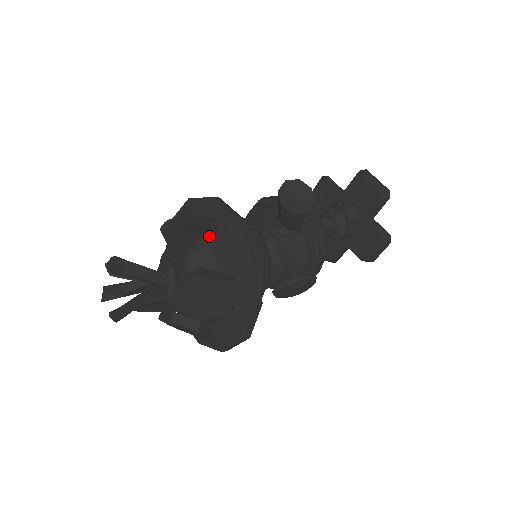
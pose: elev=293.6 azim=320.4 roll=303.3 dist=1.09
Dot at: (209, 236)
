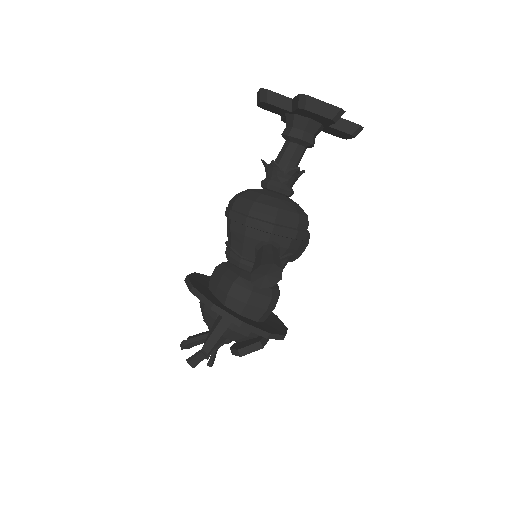
Dot at: occluded
